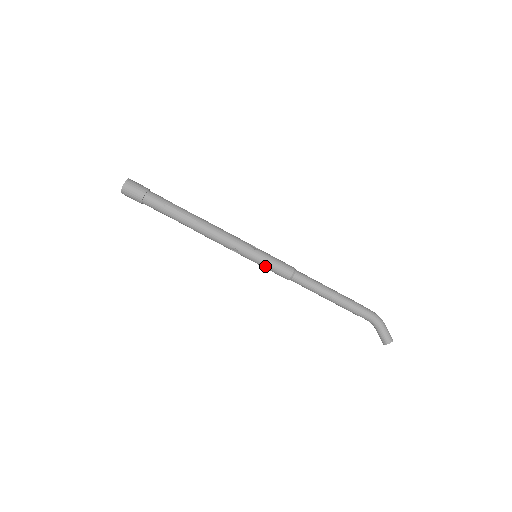
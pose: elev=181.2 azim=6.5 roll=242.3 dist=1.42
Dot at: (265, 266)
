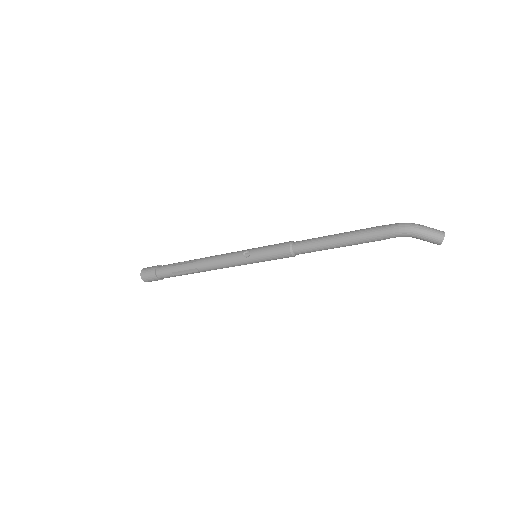
Dot at: occluded
